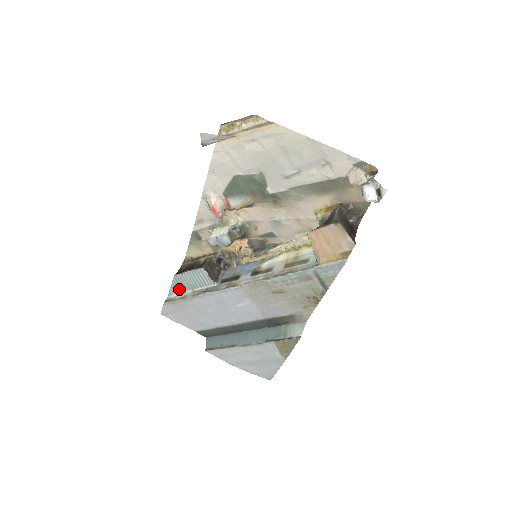
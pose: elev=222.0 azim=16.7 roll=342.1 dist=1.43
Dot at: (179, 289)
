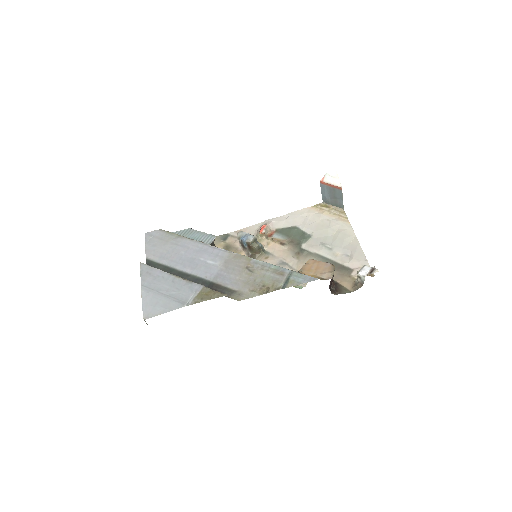
Dot at: occluded
